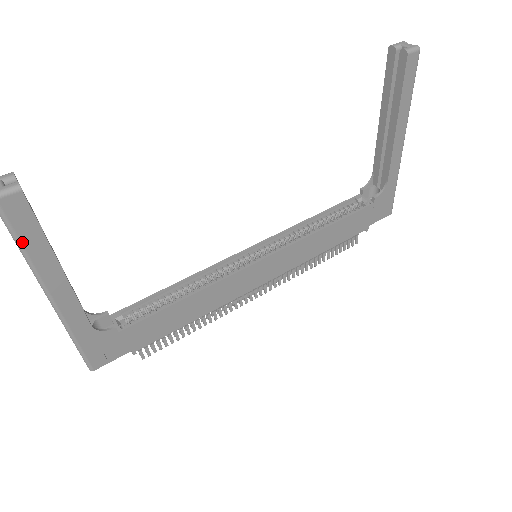
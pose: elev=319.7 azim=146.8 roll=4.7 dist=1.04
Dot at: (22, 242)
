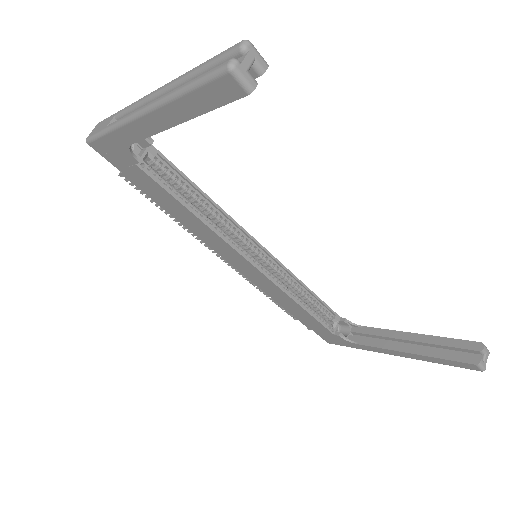
Dot at: (192, 93)
